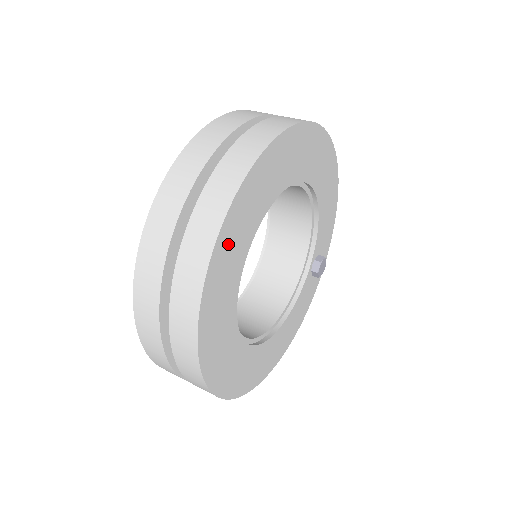
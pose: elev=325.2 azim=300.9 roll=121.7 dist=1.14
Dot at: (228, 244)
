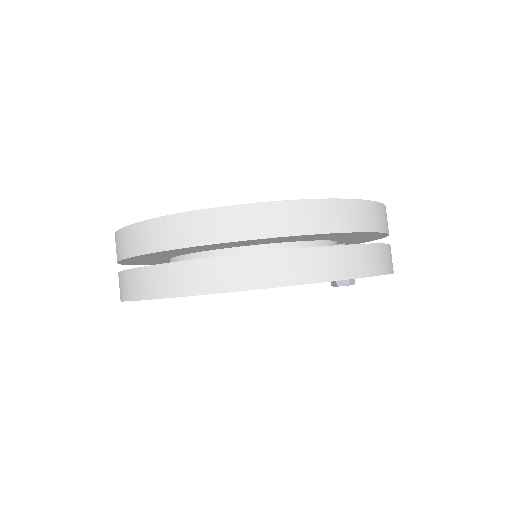
Dot at: occluded
